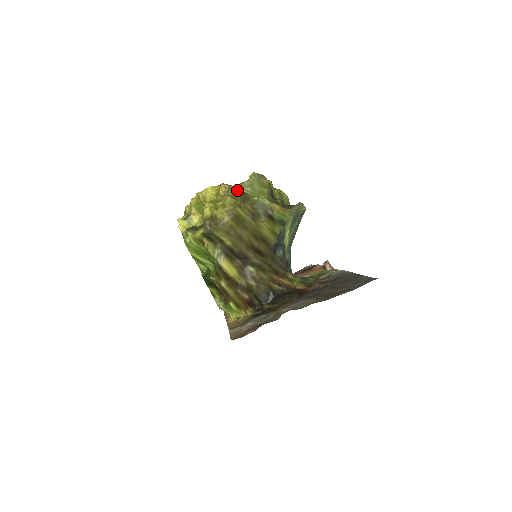
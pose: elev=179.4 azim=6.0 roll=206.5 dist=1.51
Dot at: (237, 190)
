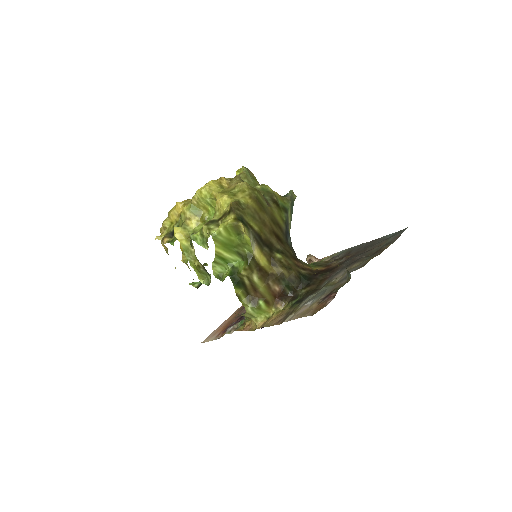
Dot at: (241, 179)
